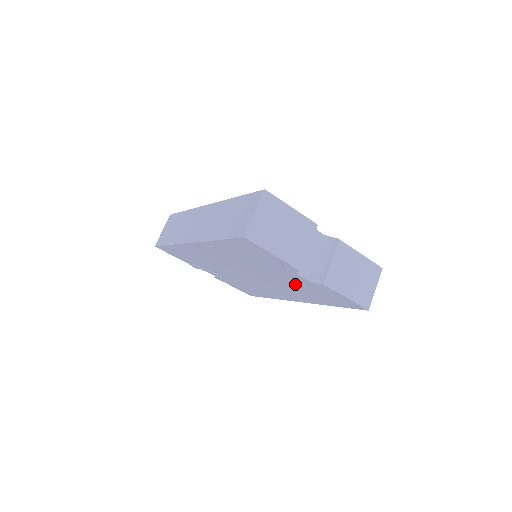
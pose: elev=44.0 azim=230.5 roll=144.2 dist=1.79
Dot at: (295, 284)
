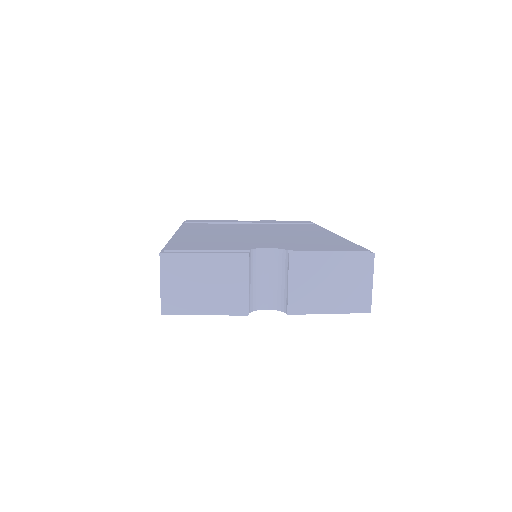
Dot at: occluded
